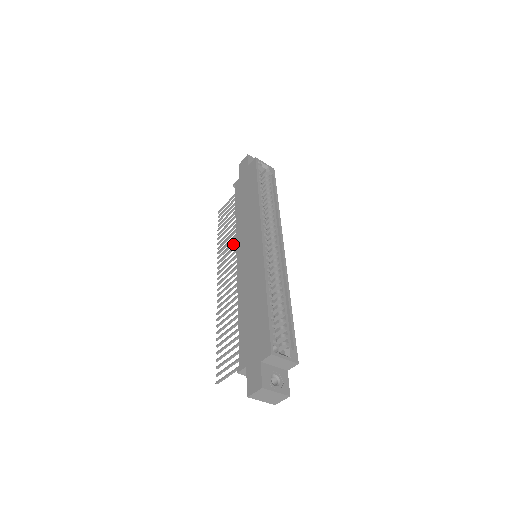
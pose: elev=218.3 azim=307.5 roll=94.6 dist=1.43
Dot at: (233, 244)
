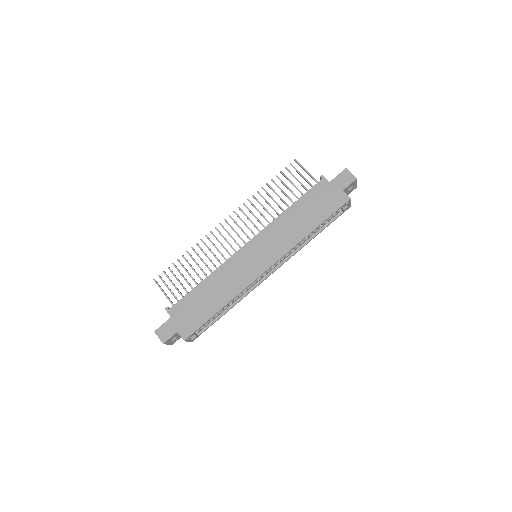
Dot at: (263, 217)
